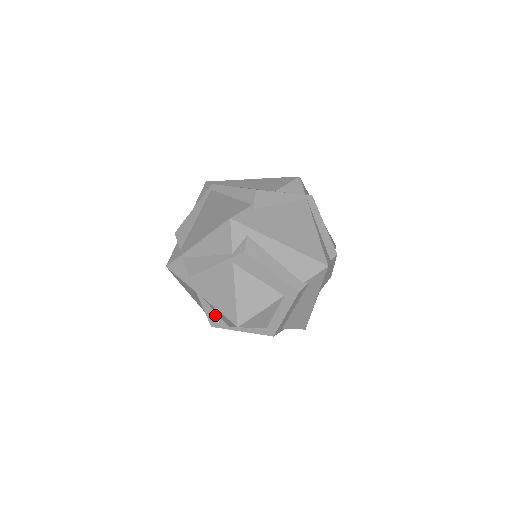
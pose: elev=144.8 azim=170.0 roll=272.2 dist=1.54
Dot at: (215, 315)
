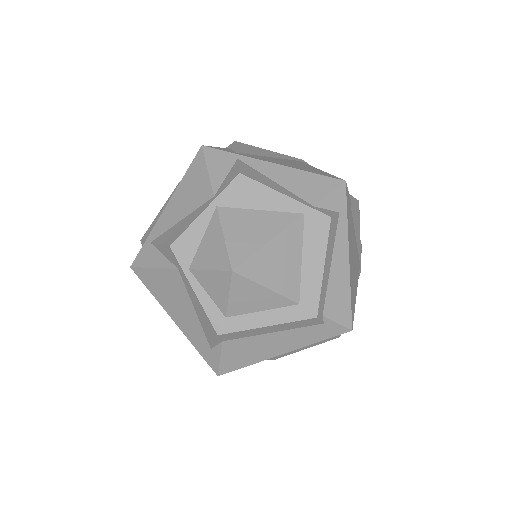
Dot at: (197, 239)
